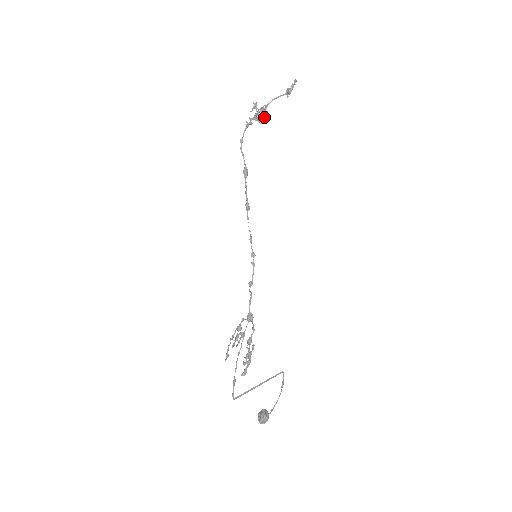
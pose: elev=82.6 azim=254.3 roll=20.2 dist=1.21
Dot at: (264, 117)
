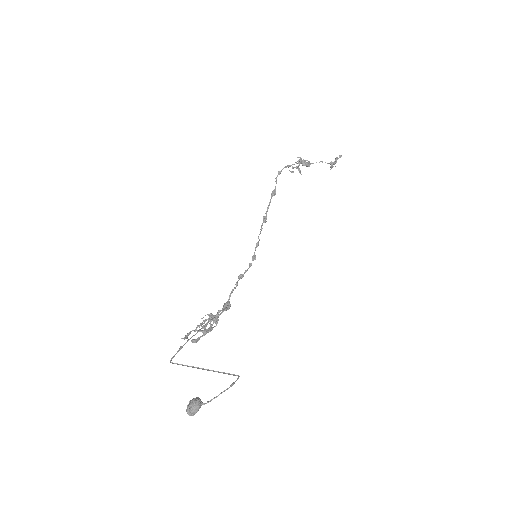
Dot at: occluded
